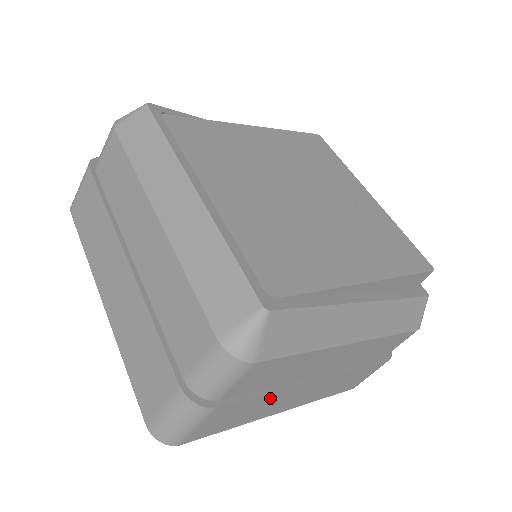
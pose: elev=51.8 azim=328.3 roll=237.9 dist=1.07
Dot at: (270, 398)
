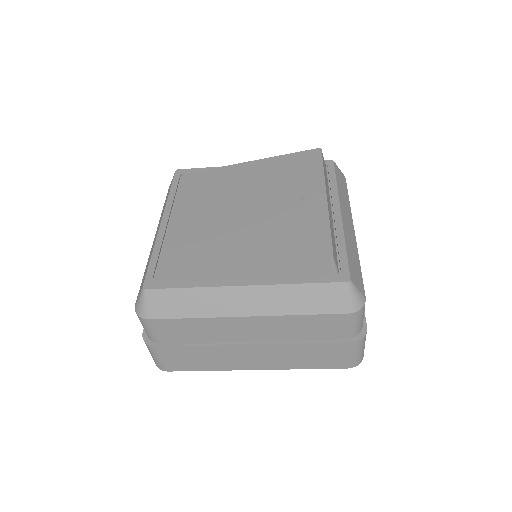
Dot at: (208, 351)
